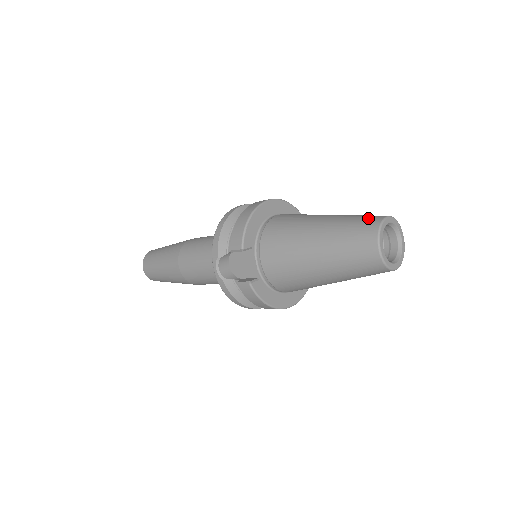
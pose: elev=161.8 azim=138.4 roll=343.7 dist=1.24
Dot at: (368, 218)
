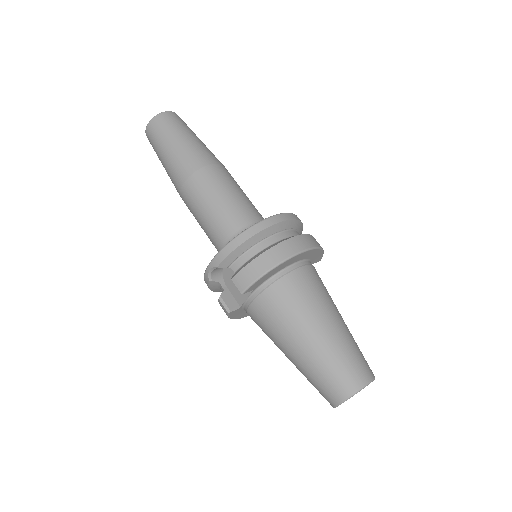
Dot at: (355, 372)
